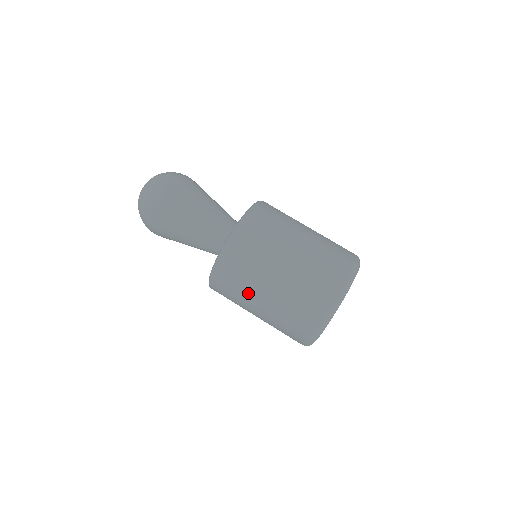
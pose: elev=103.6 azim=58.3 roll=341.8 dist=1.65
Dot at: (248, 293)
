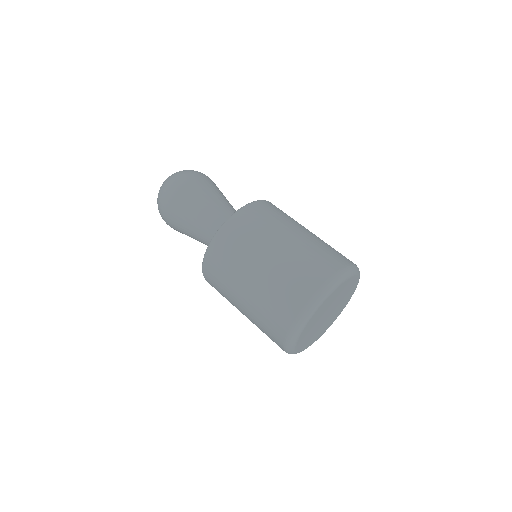
Dot at: (237, 272)
